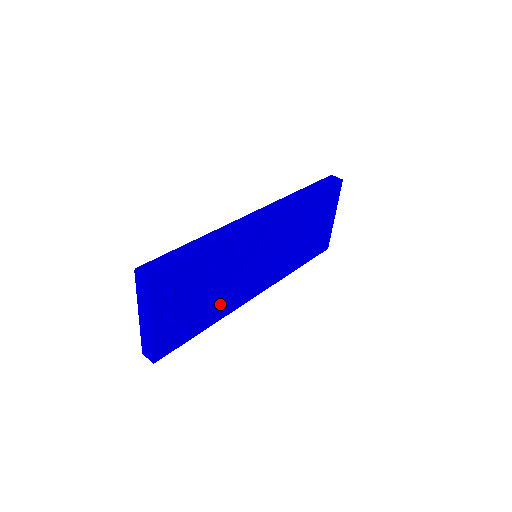
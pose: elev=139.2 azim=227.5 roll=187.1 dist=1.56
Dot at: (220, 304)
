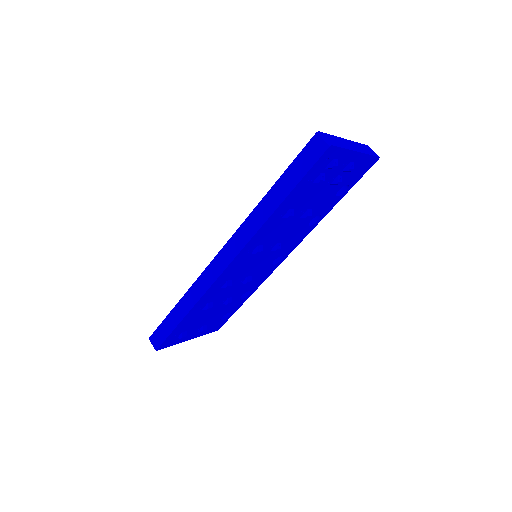
Dot at: (245, 291)
